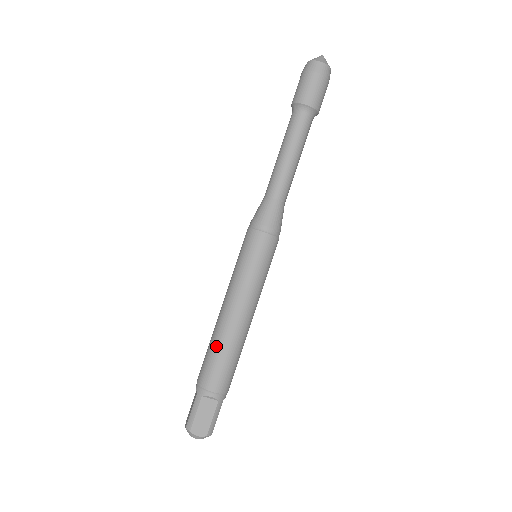
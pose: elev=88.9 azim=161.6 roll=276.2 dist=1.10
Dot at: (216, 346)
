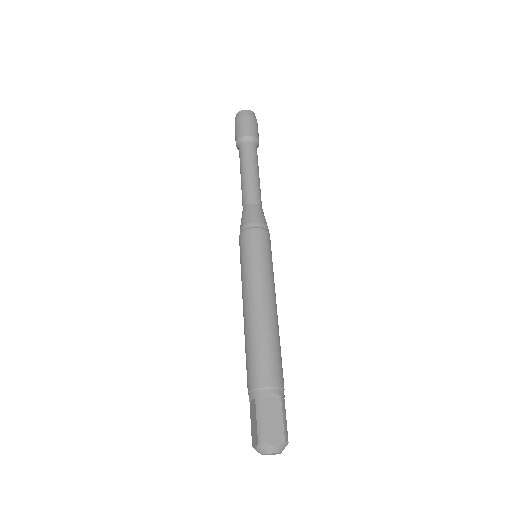
Dot at: (256, 340)
